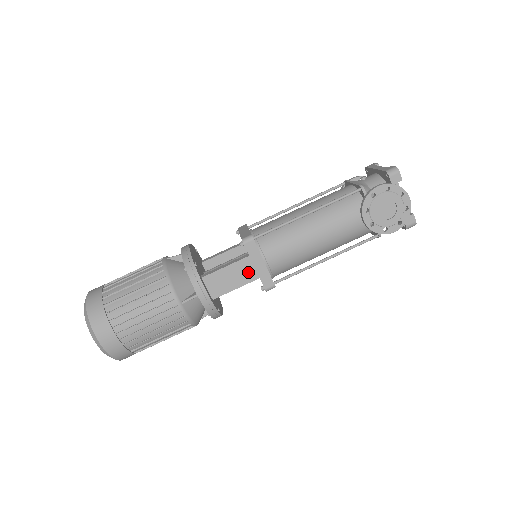
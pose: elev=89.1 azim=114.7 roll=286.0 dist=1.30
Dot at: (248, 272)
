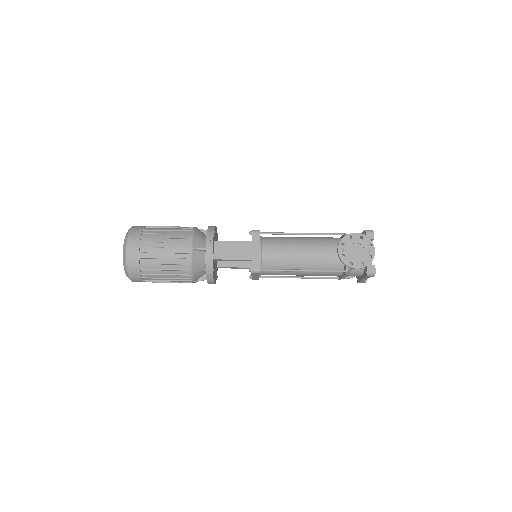
Dot at: (246, 252)
